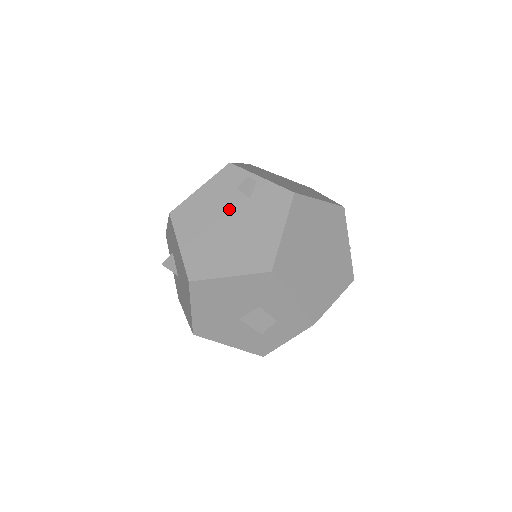
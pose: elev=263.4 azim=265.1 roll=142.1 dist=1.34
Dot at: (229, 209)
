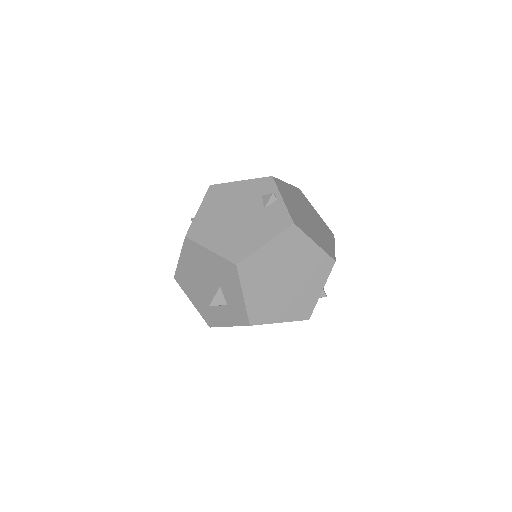
Dot at: (246, 207)
